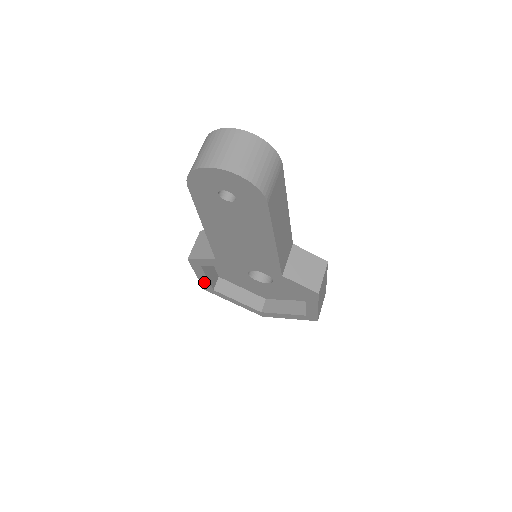
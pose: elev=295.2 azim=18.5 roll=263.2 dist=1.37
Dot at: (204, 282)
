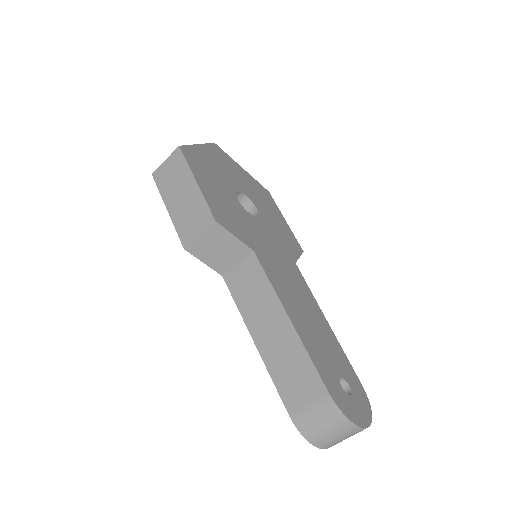
Dot at: occluded
